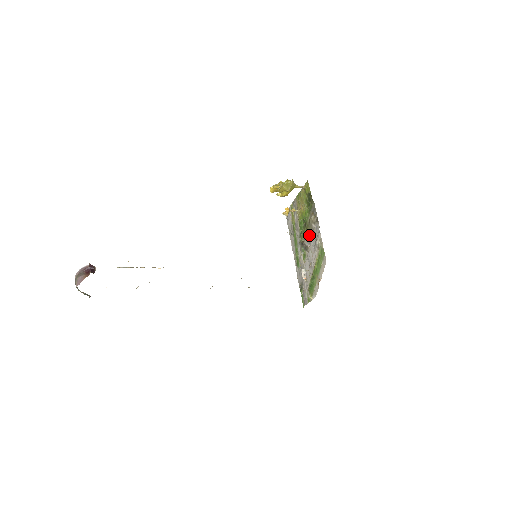
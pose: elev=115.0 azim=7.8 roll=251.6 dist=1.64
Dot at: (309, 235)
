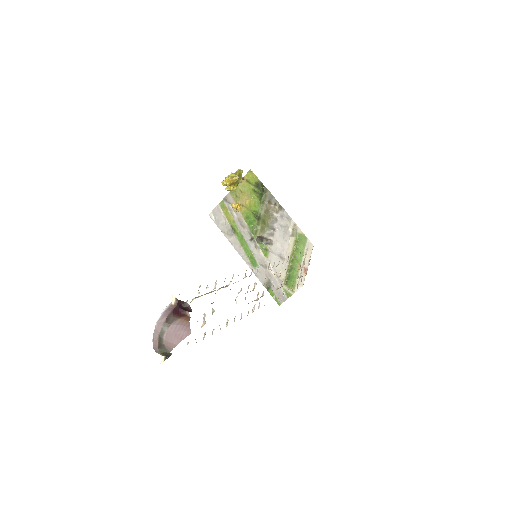
Dot at: (271, 226)
